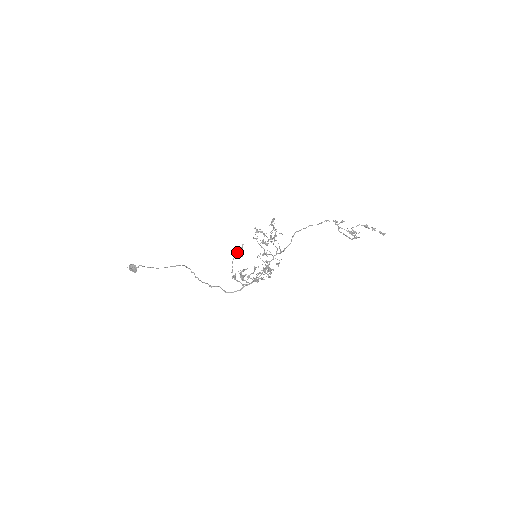
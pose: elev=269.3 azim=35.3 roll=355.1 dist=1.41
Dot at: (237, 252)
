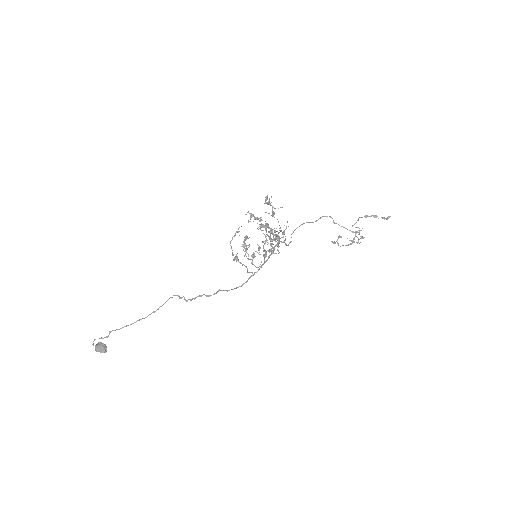
Dot at: occluded
